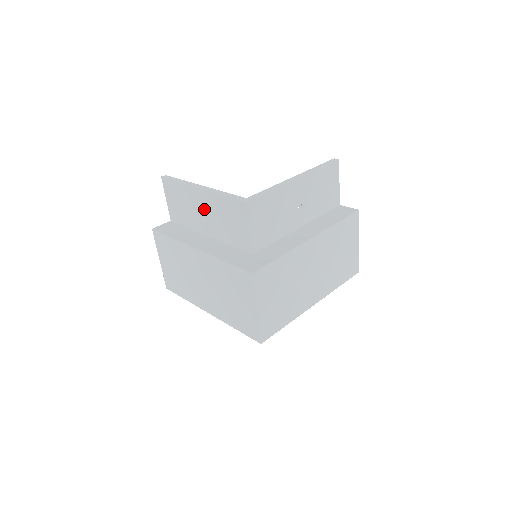
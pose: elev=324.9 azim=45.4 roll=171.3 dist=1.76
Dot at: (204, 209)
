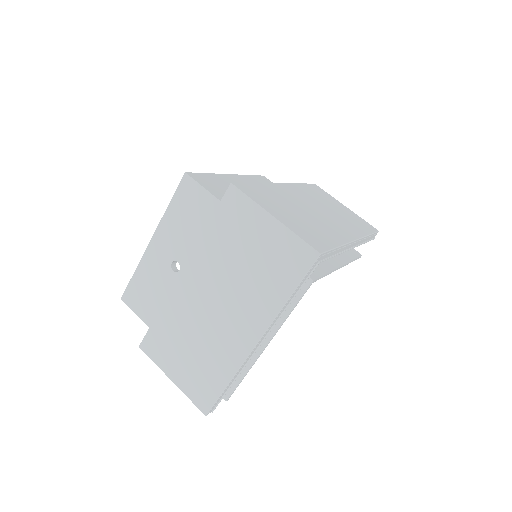
Dot at: (169, 254)
